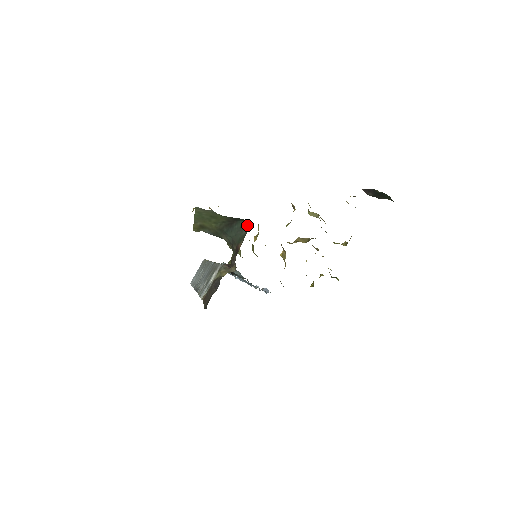
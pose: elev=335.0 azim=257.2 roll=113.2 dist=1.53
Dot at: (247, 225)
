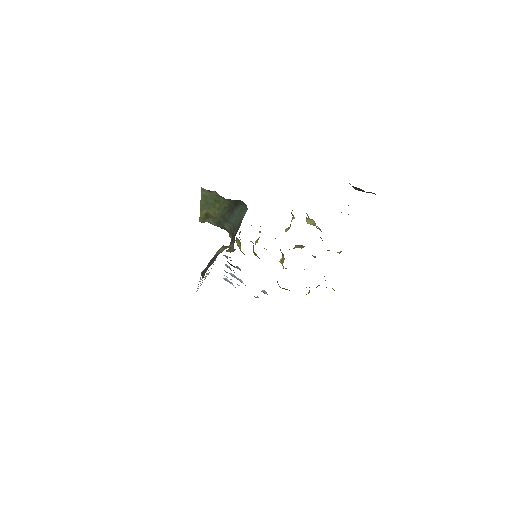
Dot at: (246, 208)
